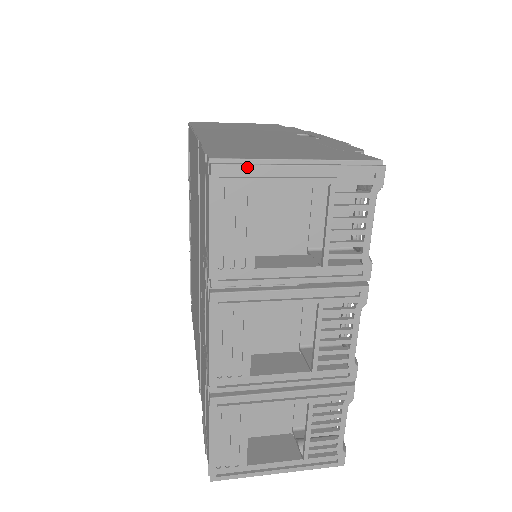
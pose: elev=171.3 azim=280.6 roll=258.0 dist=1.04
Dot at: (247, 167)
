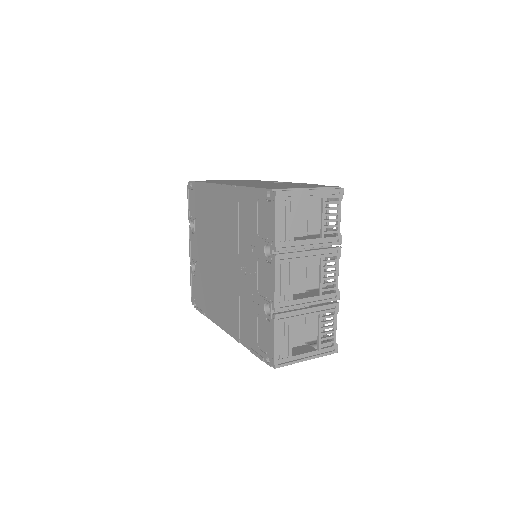
Dot at: (290, 192)
